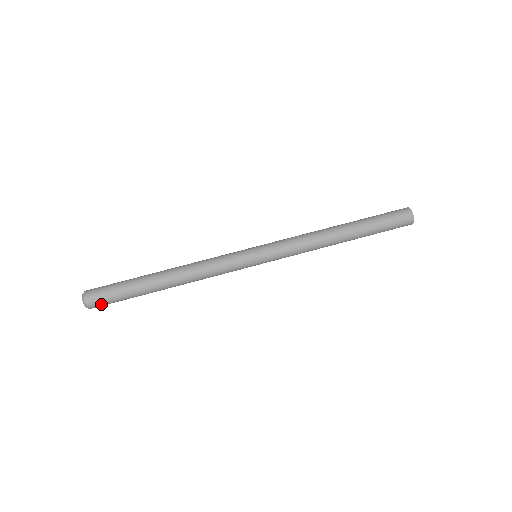
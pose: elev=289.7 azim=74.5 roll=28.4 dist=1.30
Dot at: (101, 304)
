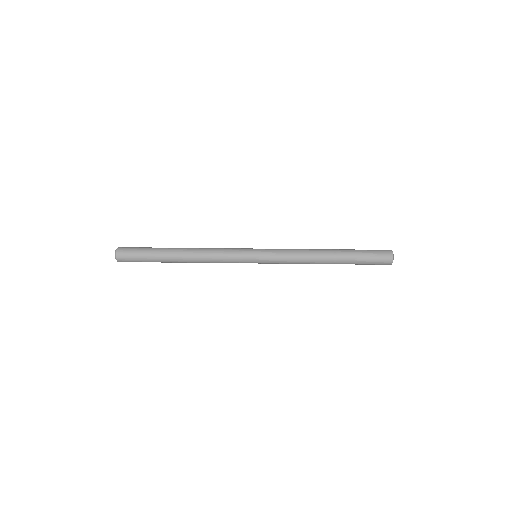
Dot at: (127, 251)
